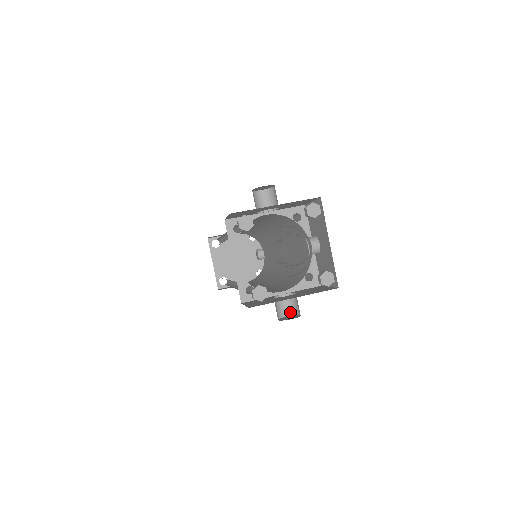
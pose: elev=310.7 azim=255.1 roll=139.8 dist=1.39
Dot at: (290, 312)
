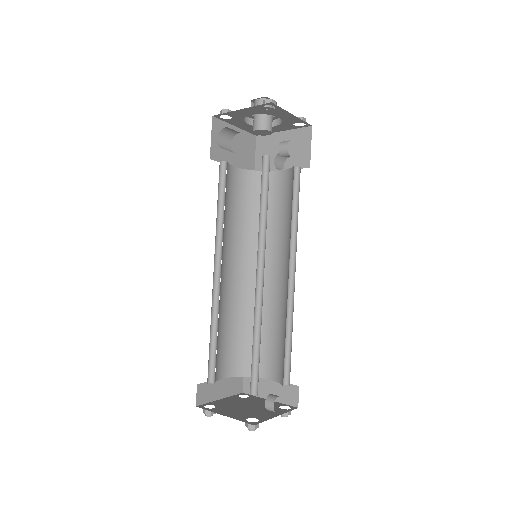
Dot at: occluded
